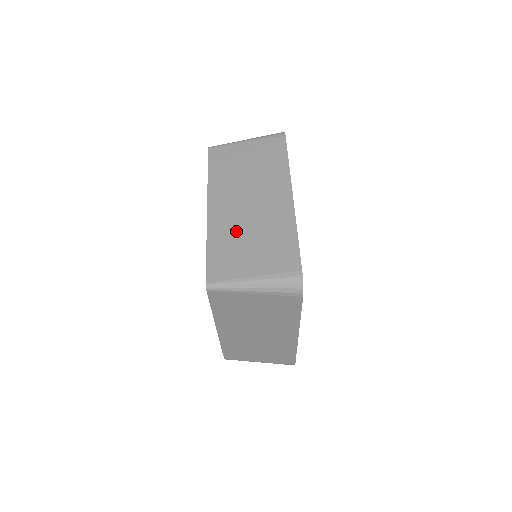
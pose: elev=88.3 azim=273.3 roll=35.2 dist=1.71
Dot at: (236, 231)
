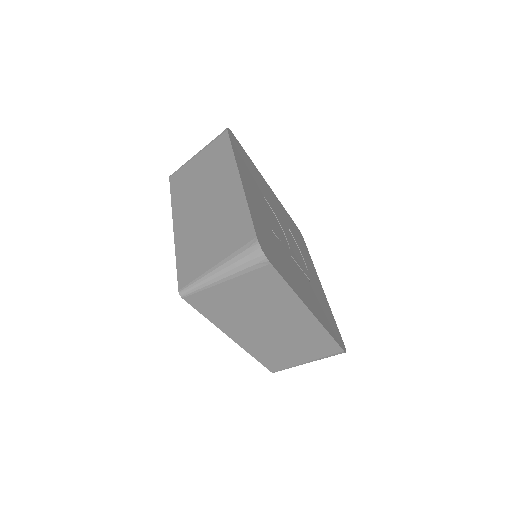
Dot at: (274, 346)
